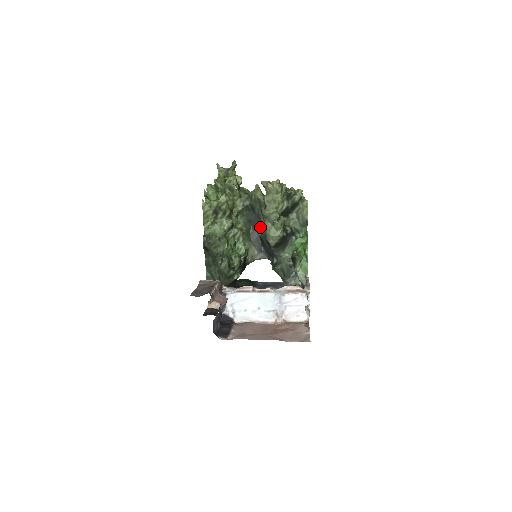
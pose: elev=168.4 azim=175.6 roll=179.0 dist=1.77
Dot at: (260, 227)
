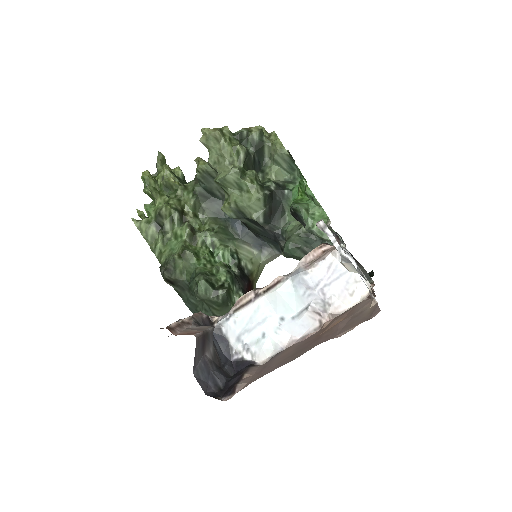
Dot at: (226, 205)
